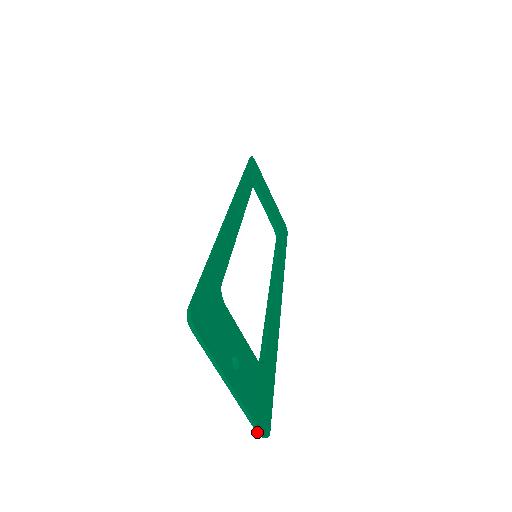
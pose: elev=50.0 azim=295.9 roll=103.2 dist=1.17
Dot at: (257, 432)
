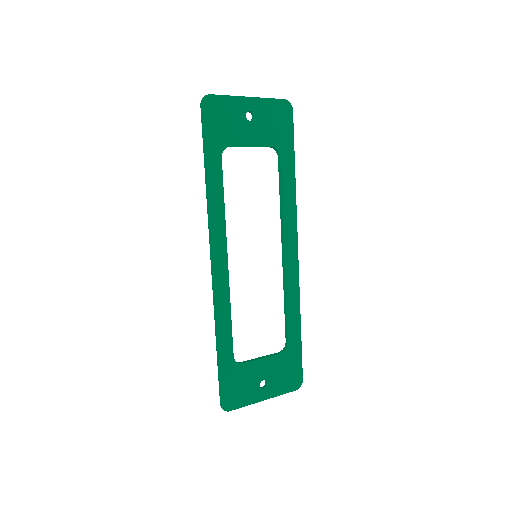
Dot at: (293, 390)
